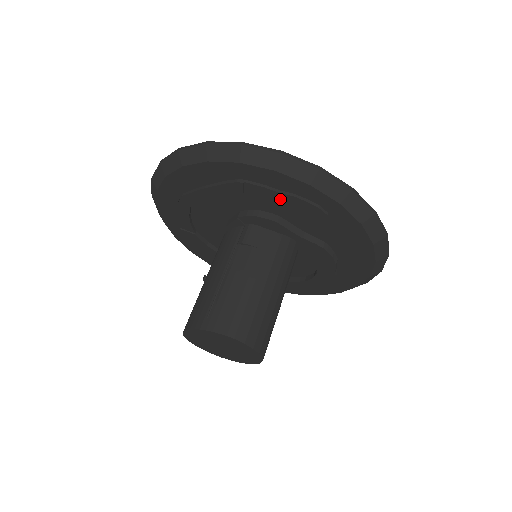
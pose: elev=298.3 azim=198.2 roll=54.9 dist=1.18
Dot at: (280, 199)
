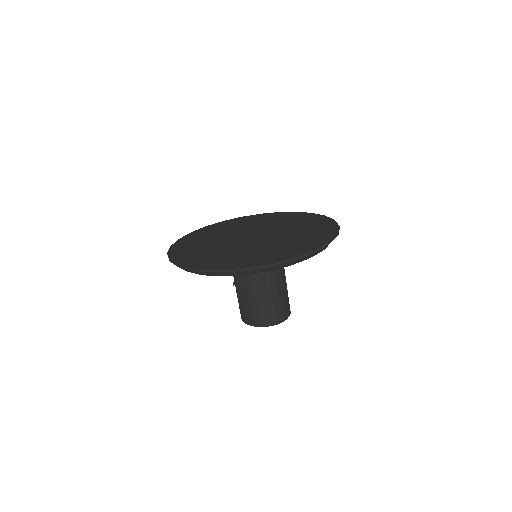
Dot at: occluded
